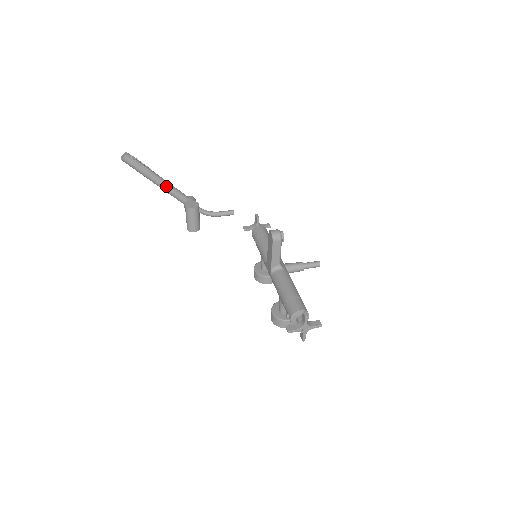
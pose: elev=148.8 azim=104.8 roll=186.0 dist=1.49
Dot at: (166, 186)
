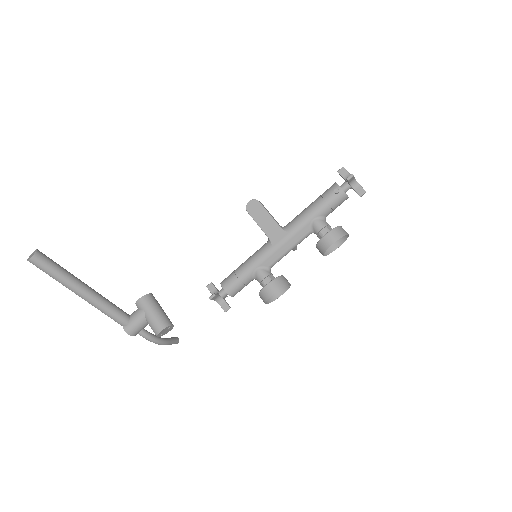
Dot at: (99, 294)
